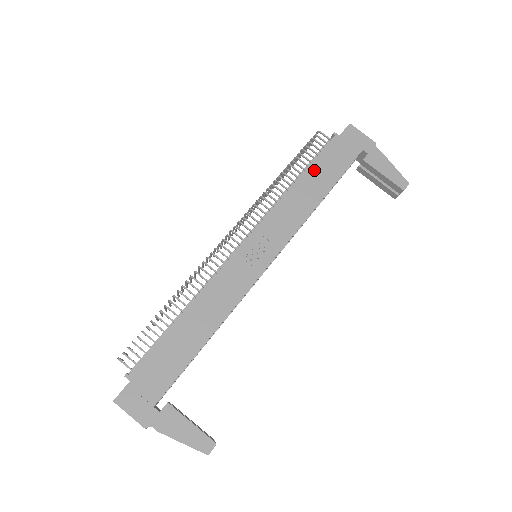
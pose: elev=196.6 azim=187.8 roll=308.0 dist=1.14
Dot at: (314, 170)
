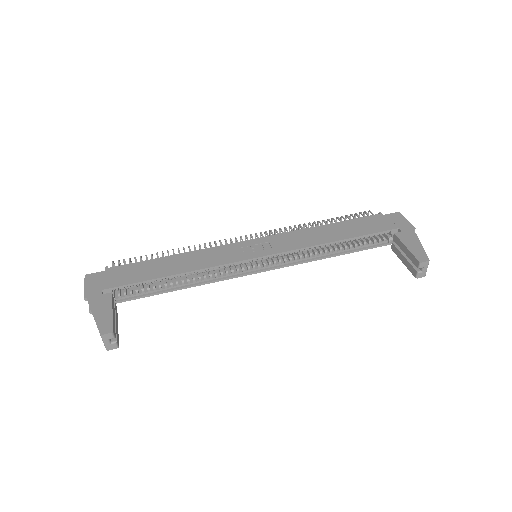
Dot at: (344, 224)
